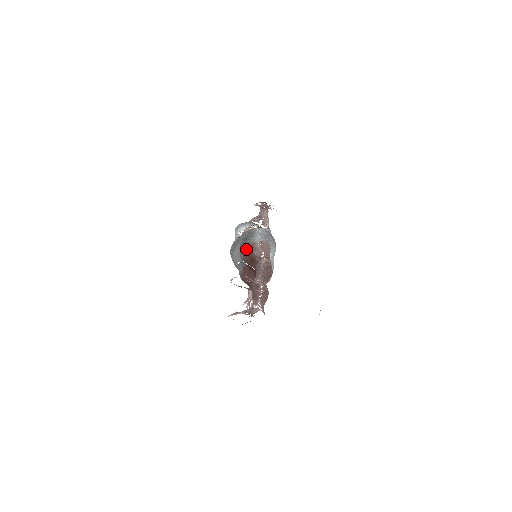
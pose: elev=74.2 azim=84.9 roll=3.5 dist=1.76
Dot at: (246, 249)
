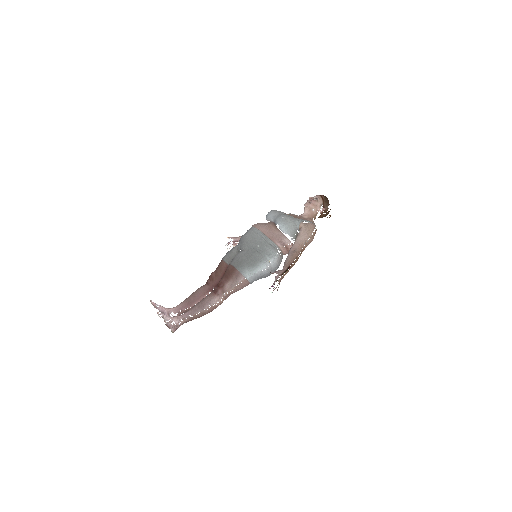
Dot at: (232, 271)
